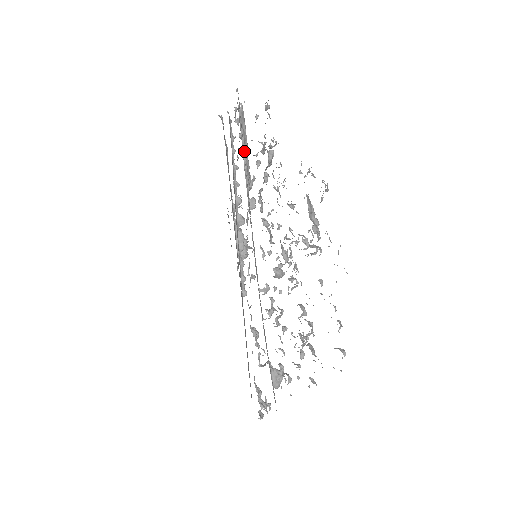
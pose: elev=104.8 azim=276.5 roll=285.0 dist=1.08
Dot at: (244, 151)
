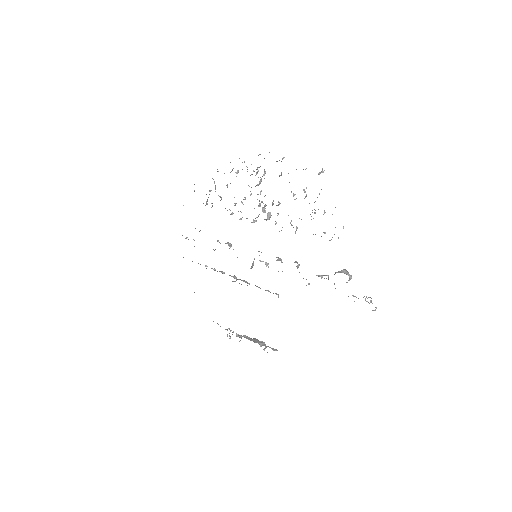
Dot at: occluded
